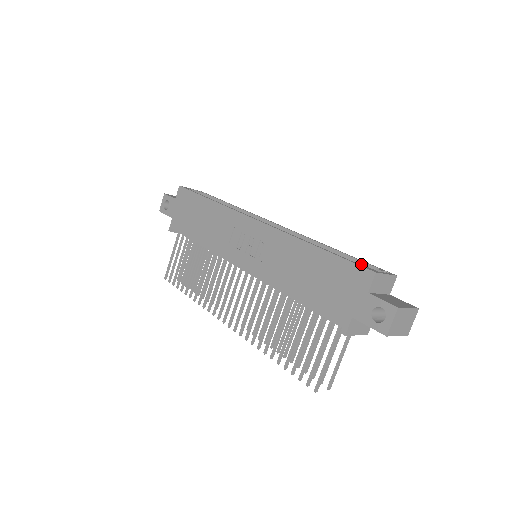
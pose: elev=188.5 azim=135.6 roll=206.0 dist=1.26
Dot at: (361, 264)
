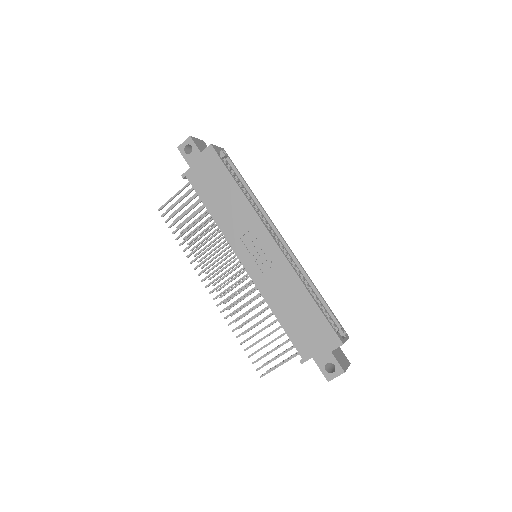
Dot at: (331, 315)
